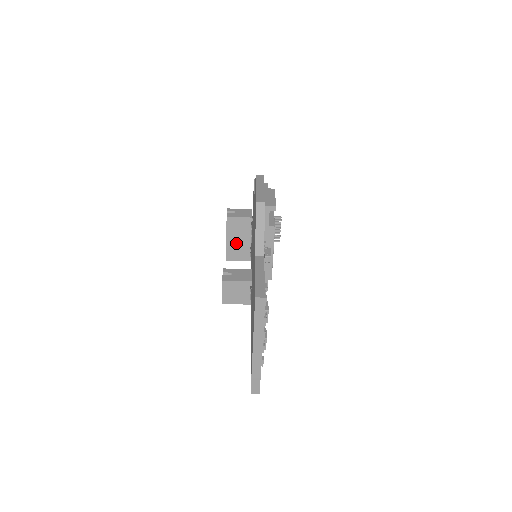
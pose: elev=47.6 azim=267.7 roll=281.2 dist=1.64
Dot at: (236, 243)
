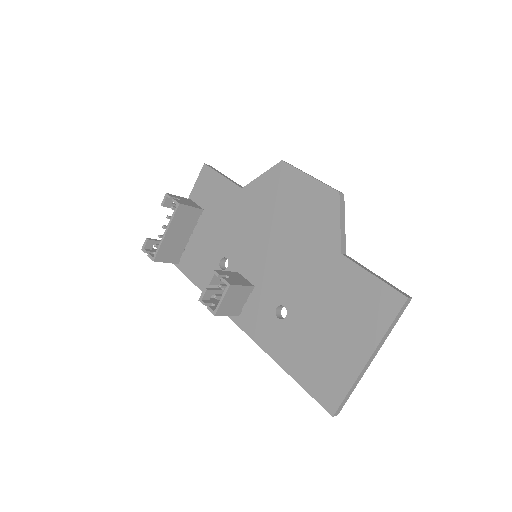
Dot at: (174, 239)
